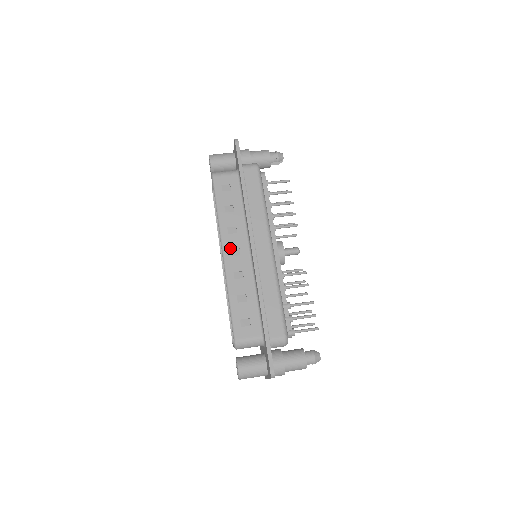
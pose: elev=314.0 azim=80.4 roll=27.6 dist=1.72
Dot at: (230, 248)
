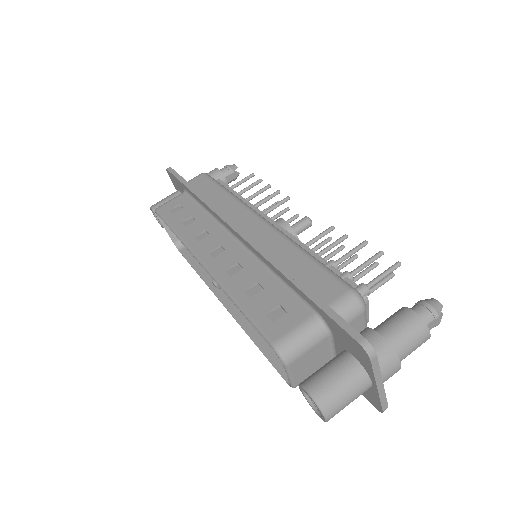
Dot at: (207, 252)
